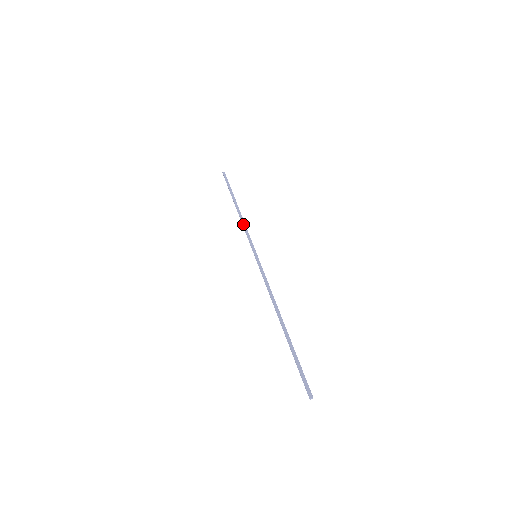
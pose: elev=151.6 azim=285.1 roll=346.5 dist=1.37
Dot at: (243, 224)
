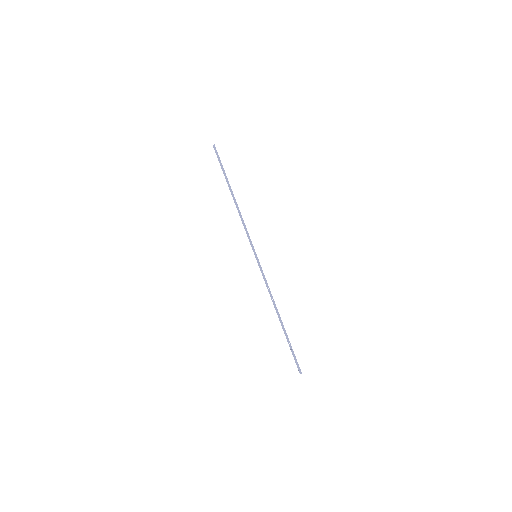
Dot at: (241, 220)
